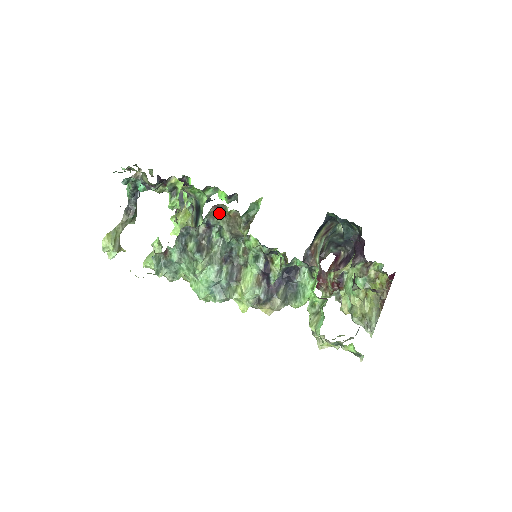
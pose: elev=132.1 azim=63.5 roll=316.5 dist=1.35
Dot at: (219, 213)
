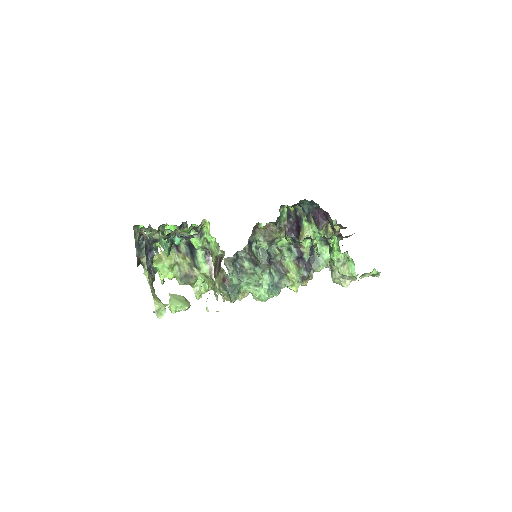
Dot at: (254, 231)
